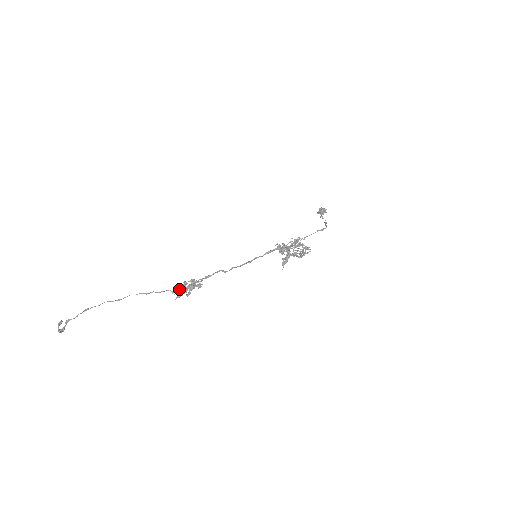
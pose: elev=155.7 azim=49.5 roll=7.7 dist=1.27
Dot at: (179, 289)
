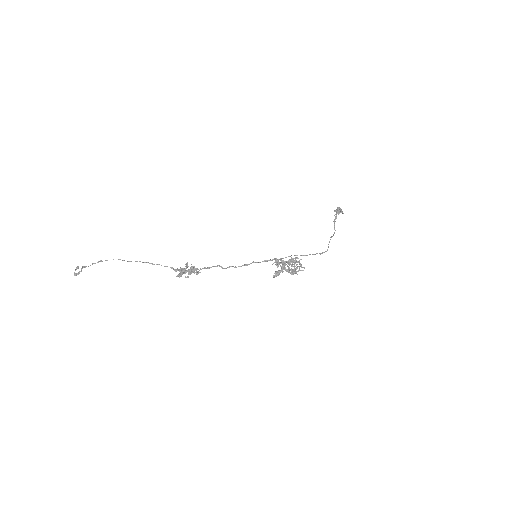
Dot at: (180, 271)
